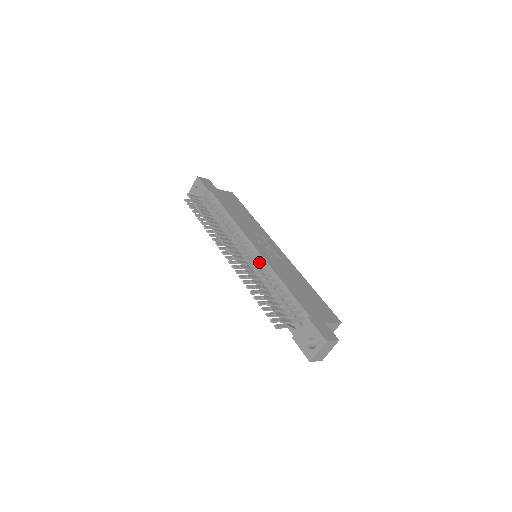
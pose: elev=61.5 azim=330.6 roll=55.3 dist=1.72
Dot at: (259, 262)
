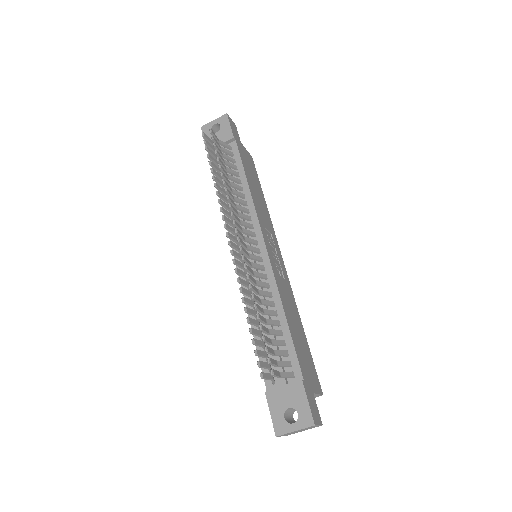
Dot at: (263, 269)
